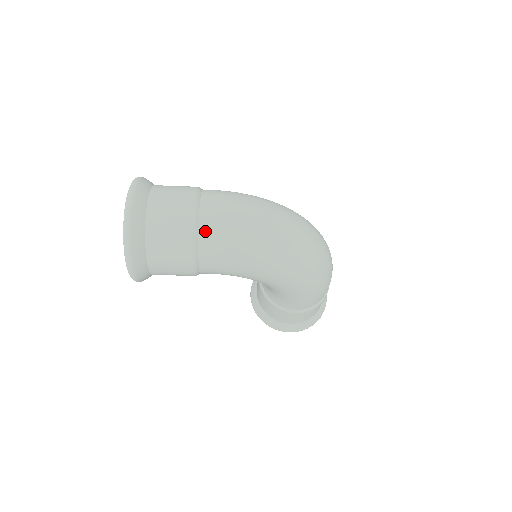
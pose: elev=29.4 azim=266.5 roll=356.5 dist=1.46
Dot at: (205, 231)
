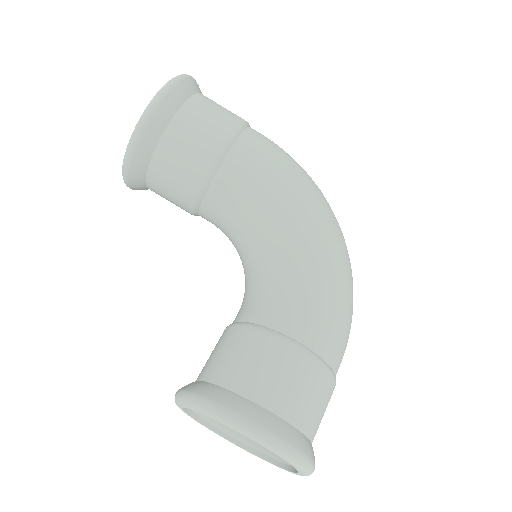
Dot at: occluded
